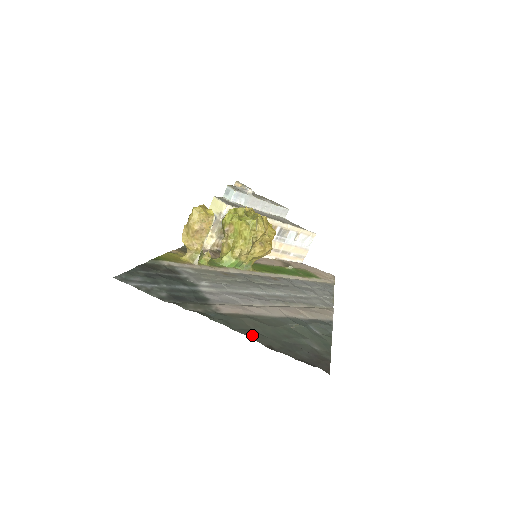
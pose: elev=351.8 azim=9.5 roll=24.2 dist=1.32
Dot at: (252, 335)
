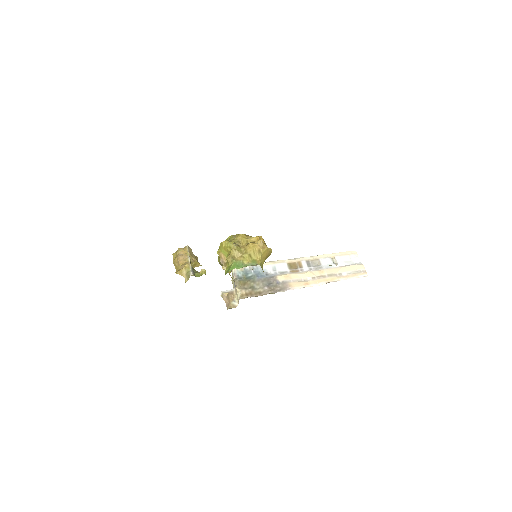
Dot at: occluded
